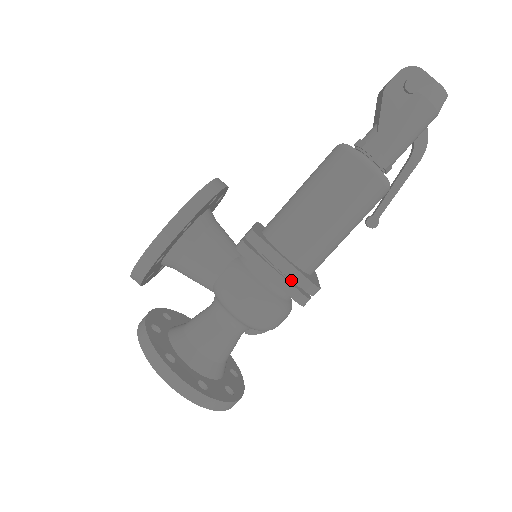
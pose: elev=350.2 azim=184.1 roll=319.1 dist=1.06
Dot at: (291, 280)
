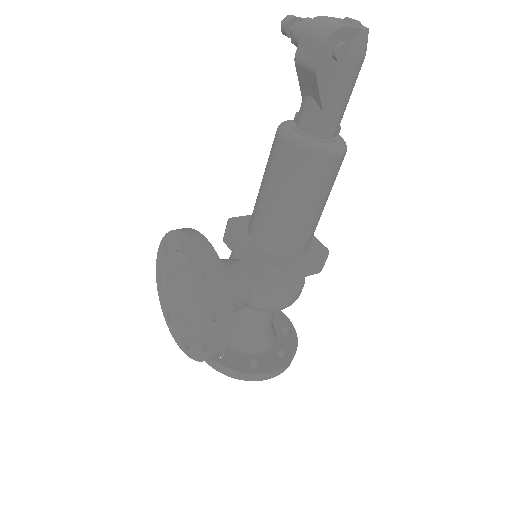
Dot at: occluded
